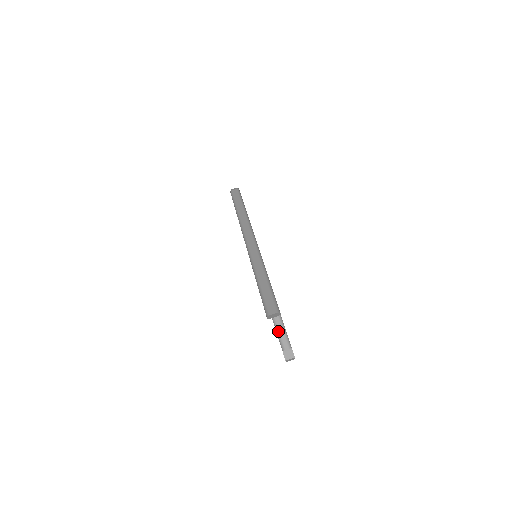
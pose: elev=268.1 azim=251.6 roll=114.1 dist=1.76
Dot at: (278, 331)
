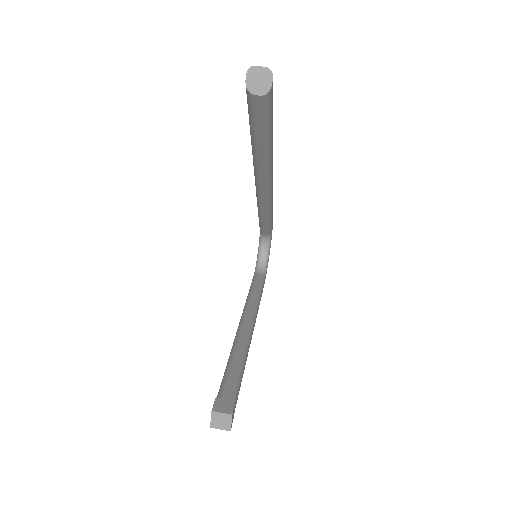
Dot at: (227, 373)
